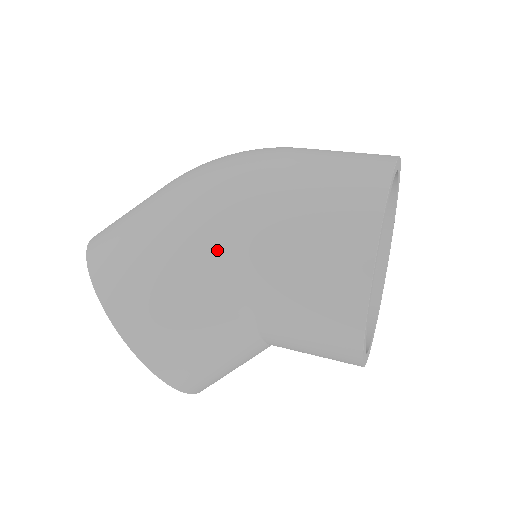
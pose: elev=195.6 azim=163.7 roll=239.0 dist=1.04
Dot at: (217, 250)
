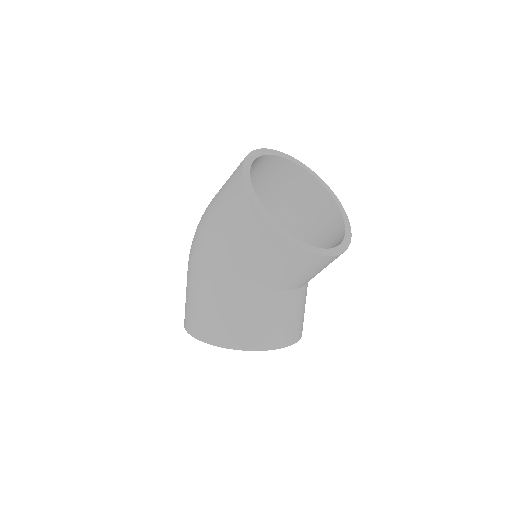
Dot at: (215, 273)
